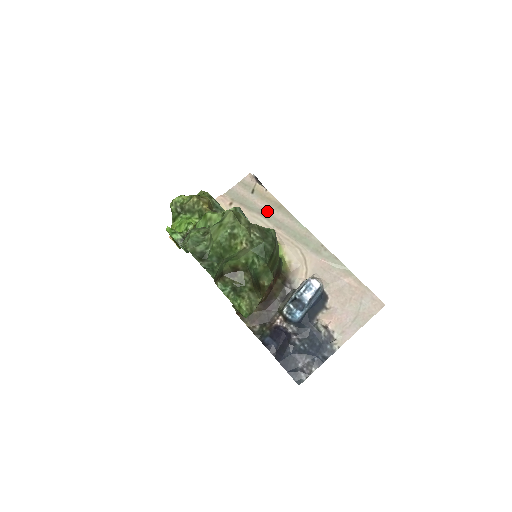
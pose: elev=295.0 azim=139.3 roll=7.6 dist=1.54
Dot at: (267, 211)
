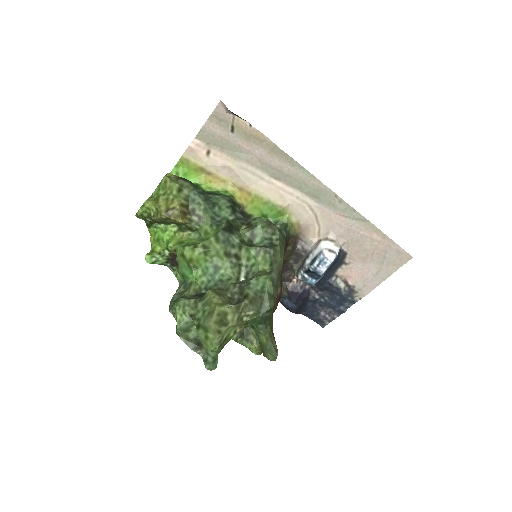
Dot at: (258, 157)
